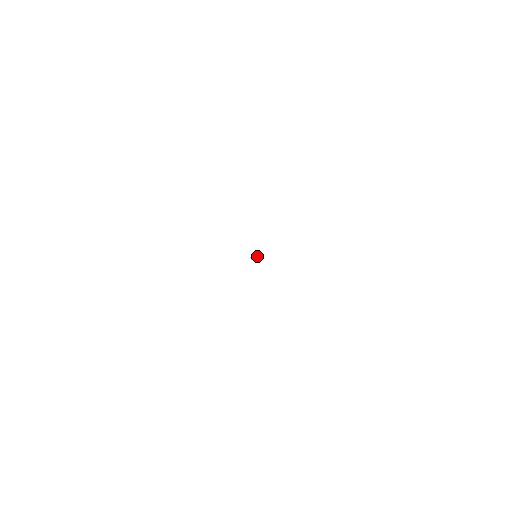
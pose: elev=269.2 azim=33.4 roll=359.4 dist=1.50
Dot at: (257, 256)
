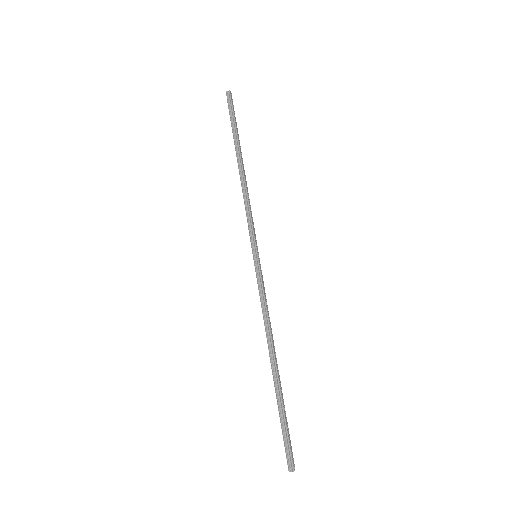
Dot at: (294, 464)
